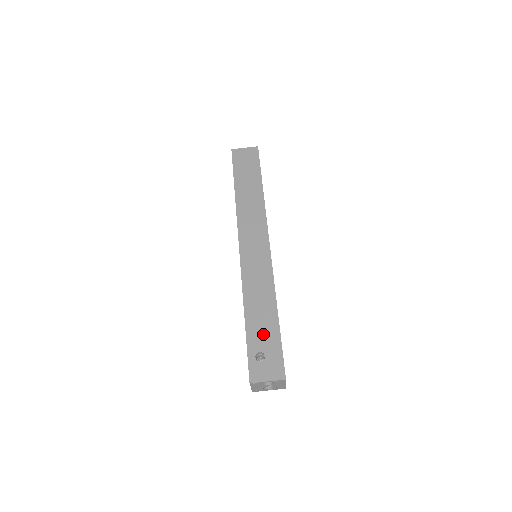
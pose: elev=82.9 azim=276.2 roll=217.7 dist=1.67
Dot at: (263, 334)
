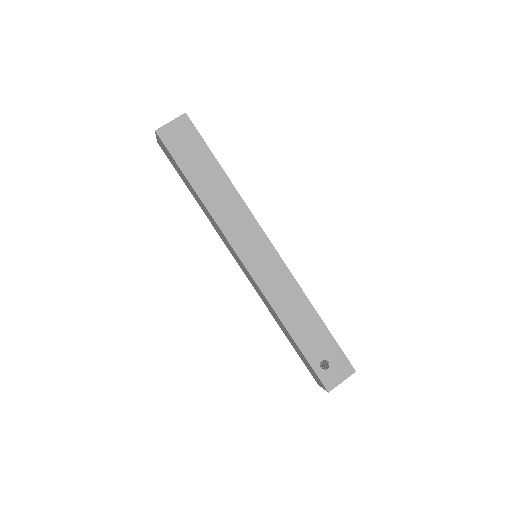
Dot at: (316, 342)
